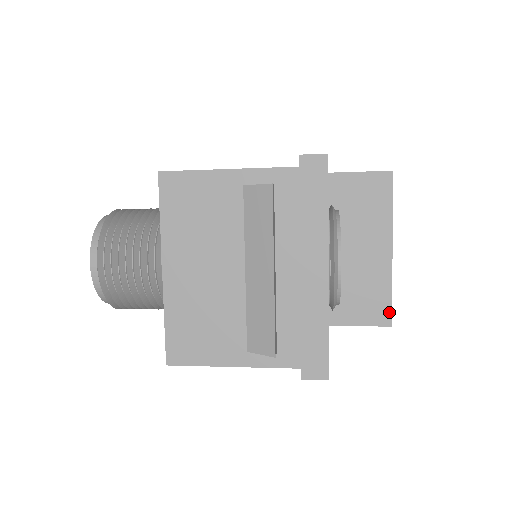
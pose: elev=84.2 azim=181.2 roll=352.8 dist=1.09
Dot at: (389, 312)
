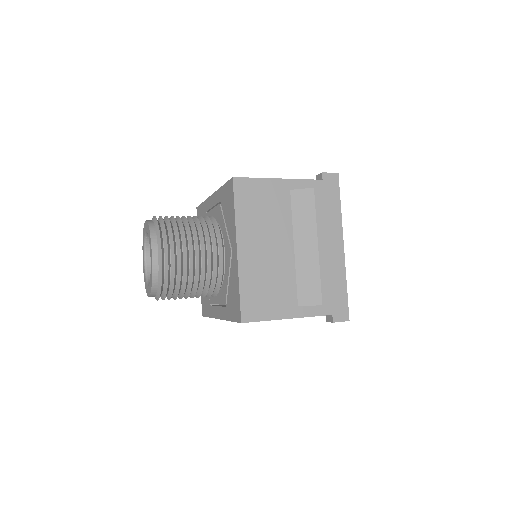
Dot at: occluded
